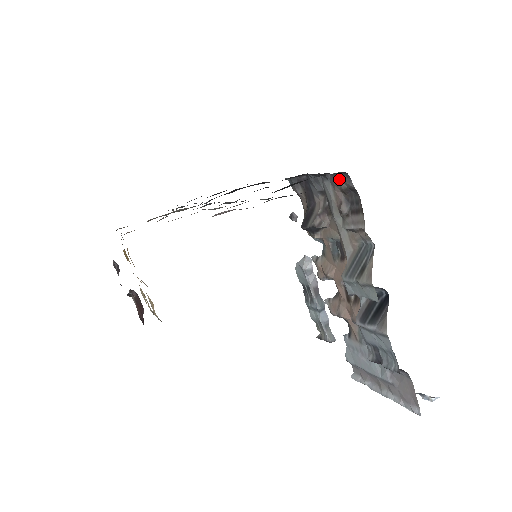
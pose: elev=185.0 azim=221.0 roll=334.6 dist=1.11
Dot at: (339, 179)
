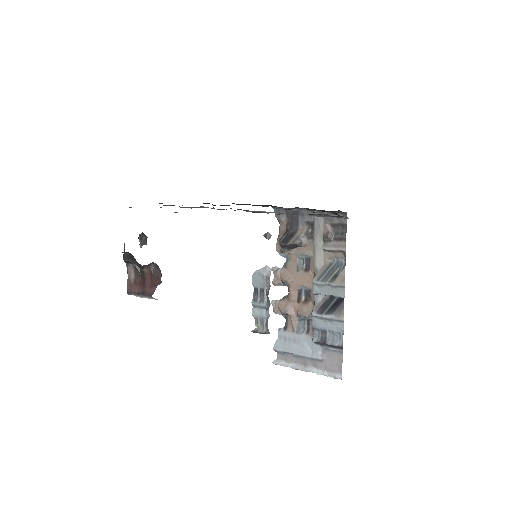
Dot at: (335, 217)
